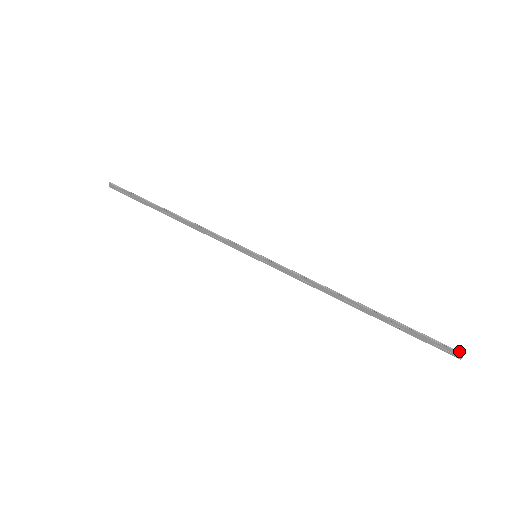
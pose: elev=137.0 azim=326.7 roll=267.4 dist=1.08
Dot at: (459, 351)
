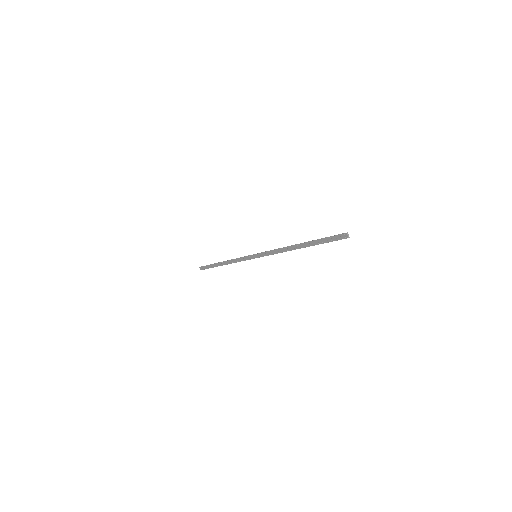
Dot at: (345, 233)
